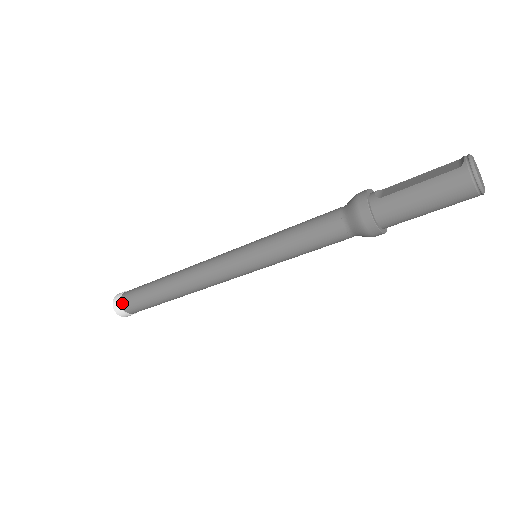
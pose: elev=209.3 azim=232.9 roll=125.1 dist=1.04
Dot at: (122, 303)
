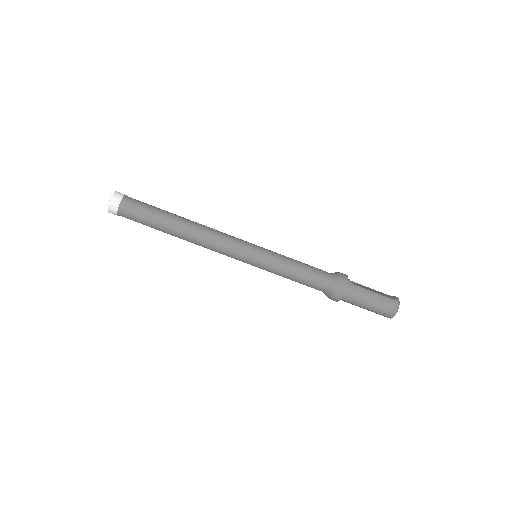
Dot at: (123, 202)
